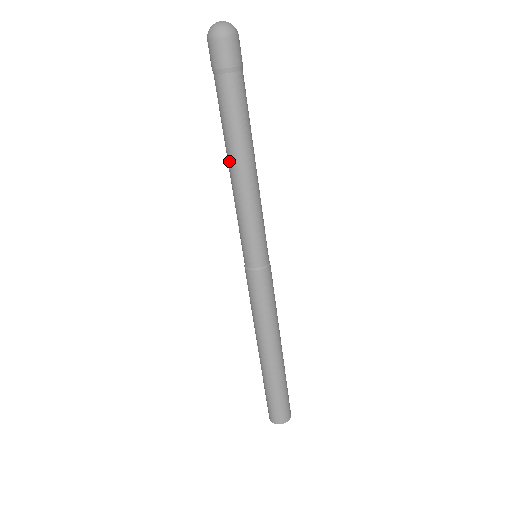
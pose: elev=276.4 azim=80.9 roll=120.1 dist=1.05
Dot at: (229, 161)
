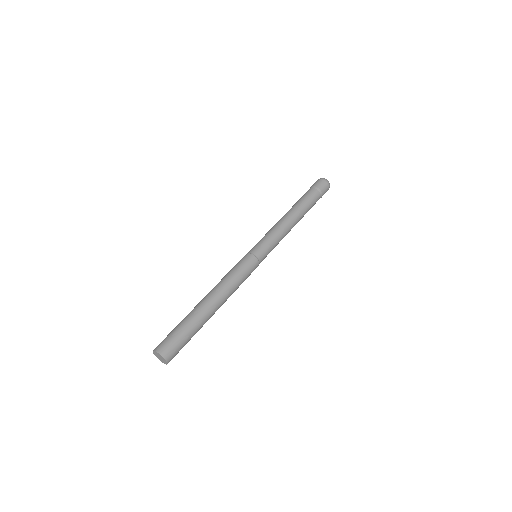
Dot at: (287, 212)
